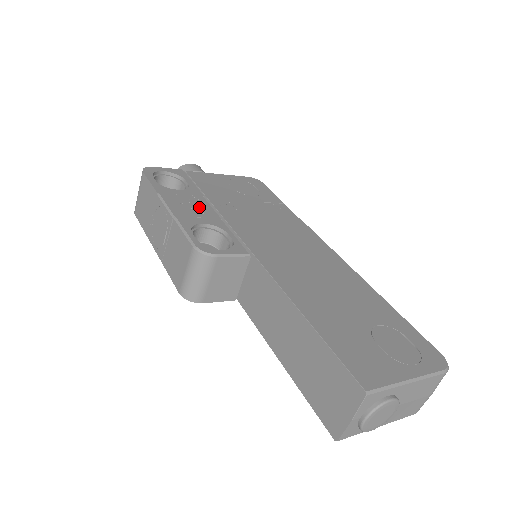
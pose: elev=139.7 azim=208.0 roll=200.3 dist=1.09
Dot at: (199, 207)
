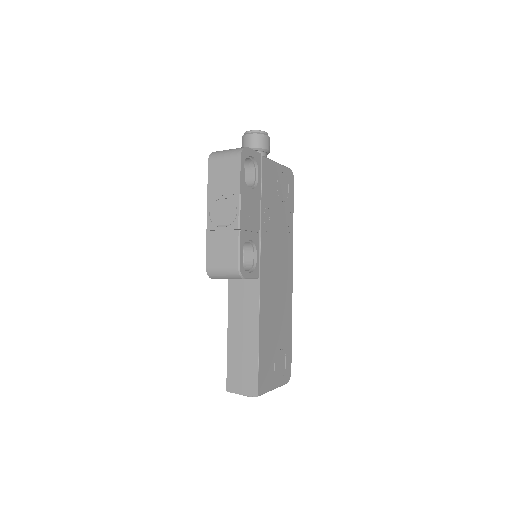
Dot at: (254, 217)
